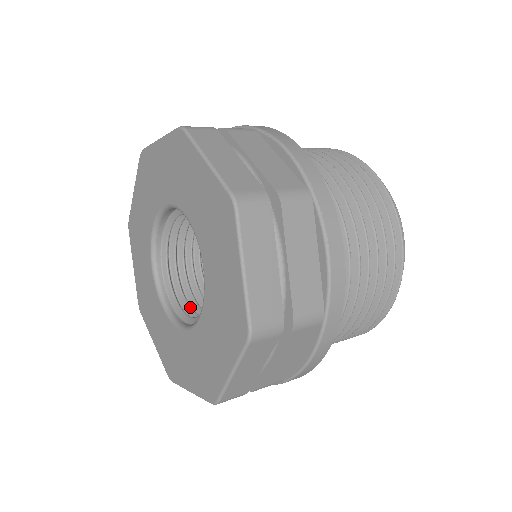
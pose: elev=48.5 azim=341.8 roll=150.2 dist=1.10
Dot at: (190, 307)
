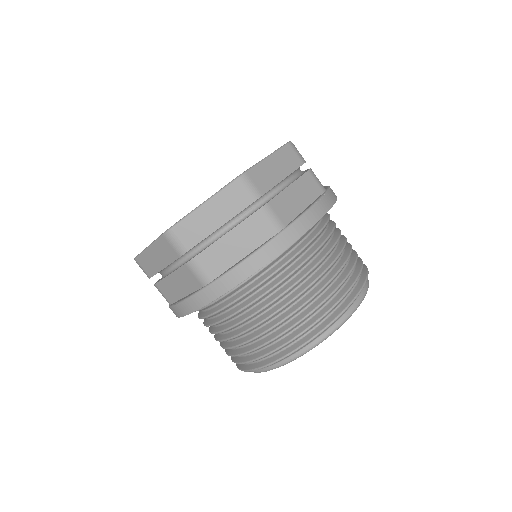
Dot at: occluded
